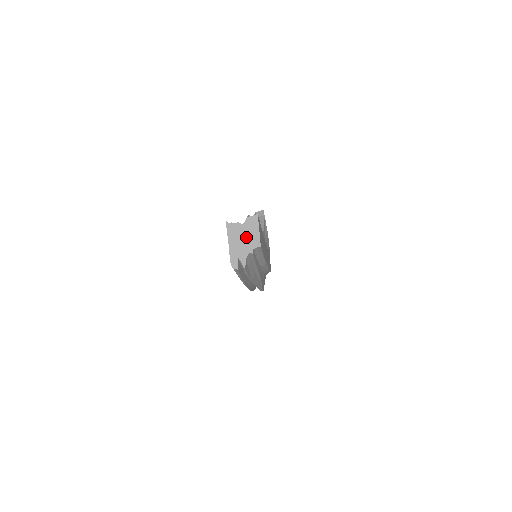
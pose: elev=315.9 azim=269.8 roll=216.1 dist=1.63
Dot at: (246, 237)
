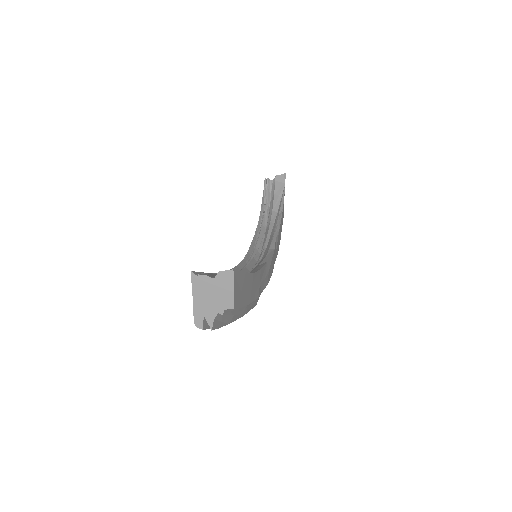
Dot at: (216, 294)
